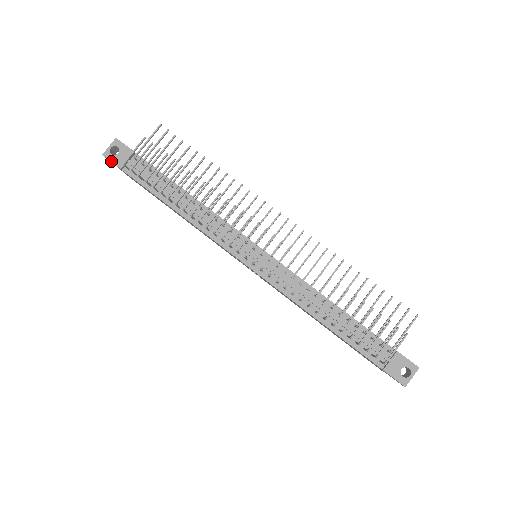
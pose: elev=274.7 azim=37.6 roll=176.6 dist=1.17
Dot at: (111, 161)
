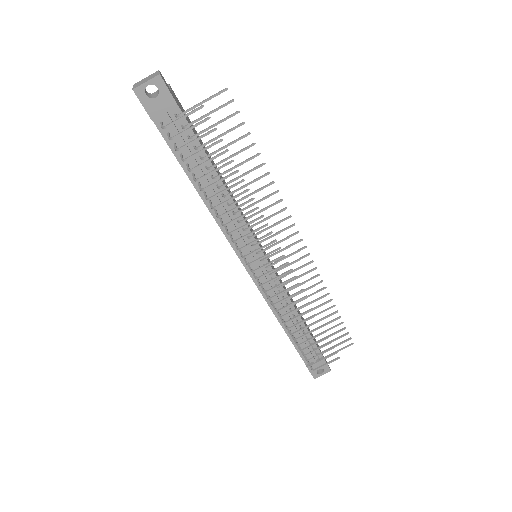
Dot at: (142, 104)
